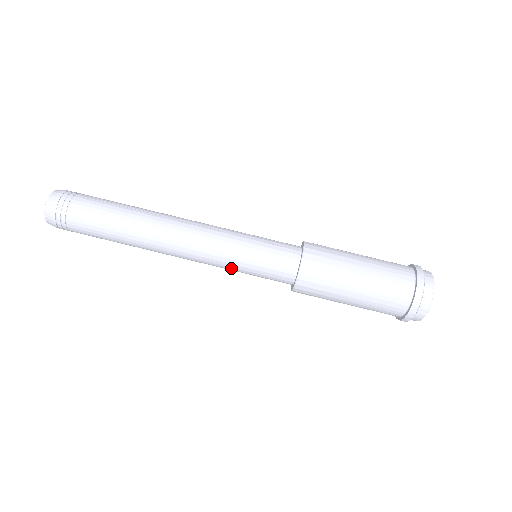
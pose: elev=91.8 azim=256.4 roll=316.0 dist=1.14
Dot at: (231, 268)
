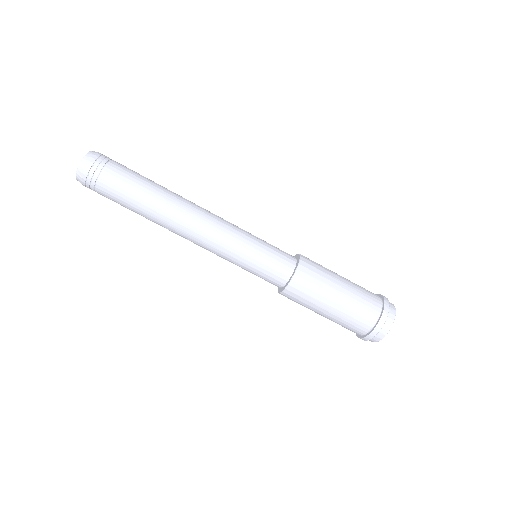
Dot at: (235, 259)
